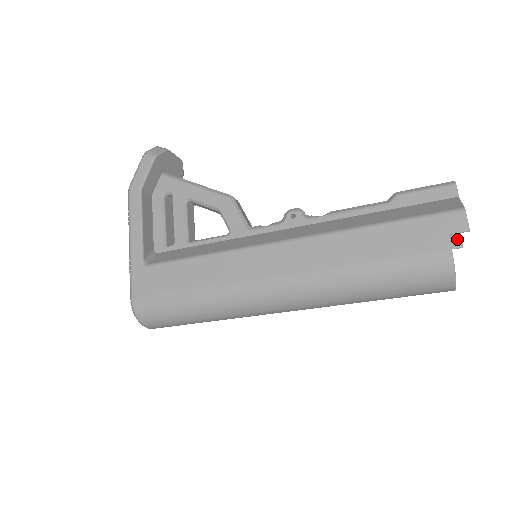
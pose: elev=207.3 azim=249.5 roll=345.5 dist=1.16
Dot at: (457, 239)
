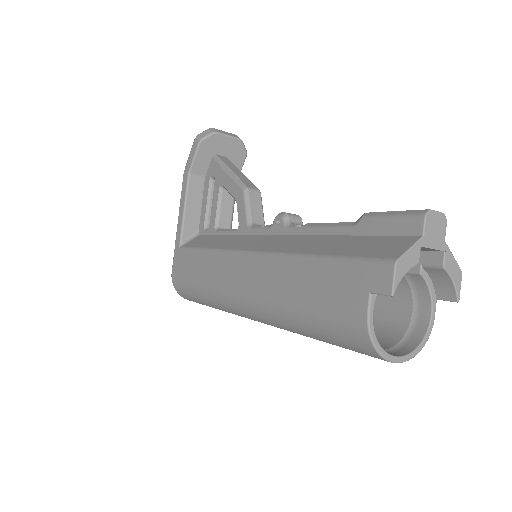
Dot at: (450, 289)
